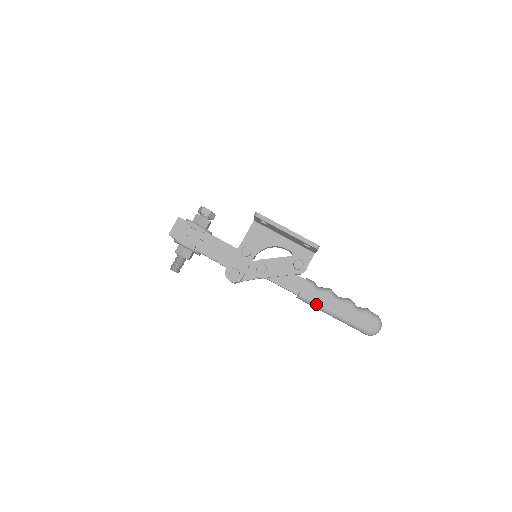
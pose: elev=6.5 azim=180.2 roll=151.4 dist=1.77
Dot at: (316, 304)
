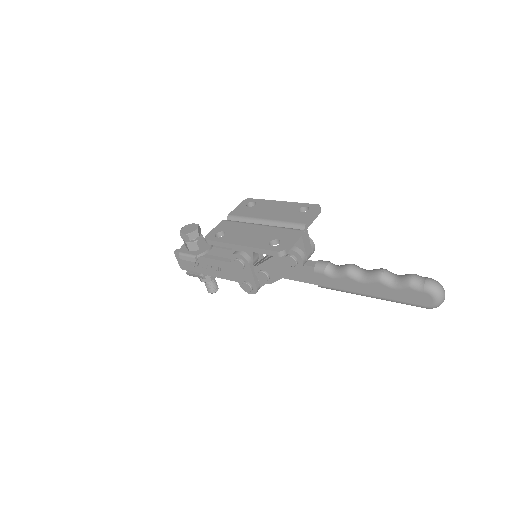
Dot at: (342, 291)
